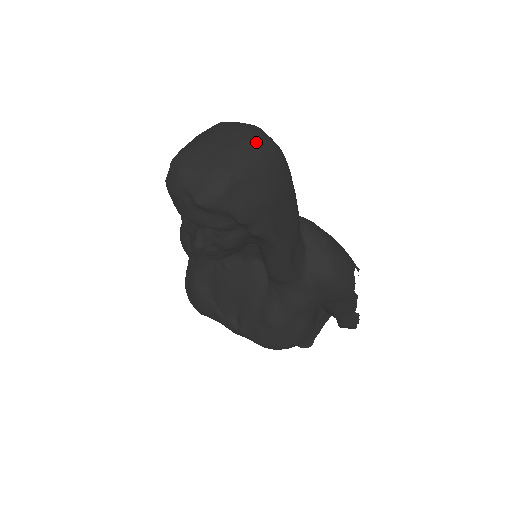
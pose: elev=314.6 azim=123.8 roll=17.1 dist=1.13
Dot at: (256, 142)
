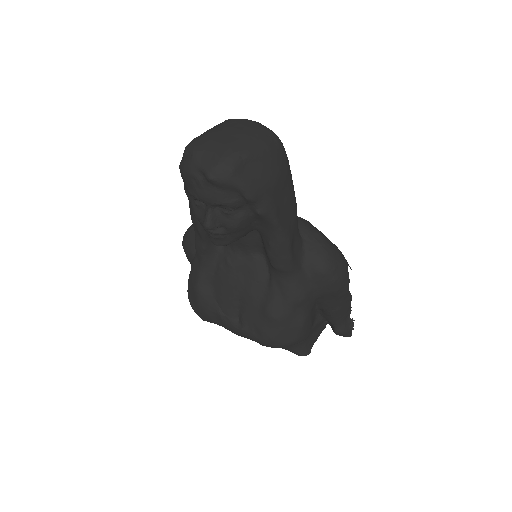
Dot at: (260, 131)
